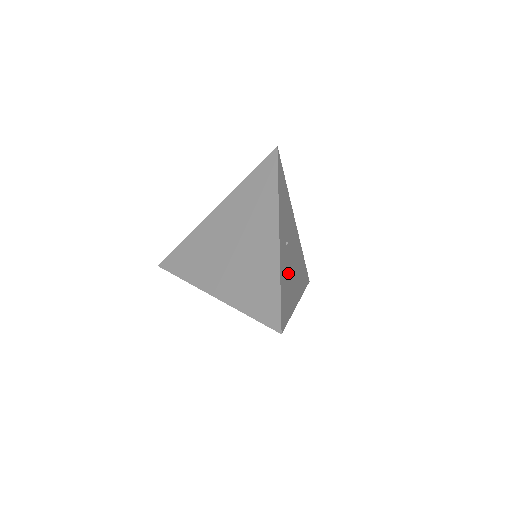
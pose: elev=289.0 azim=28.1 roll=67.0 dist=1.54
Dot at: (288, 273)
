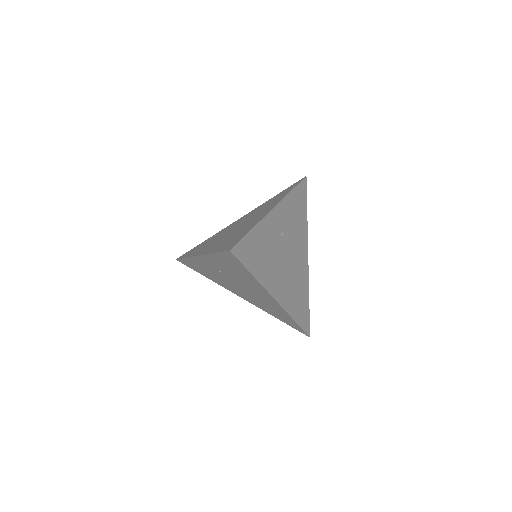
Dot at: (272, 251)
